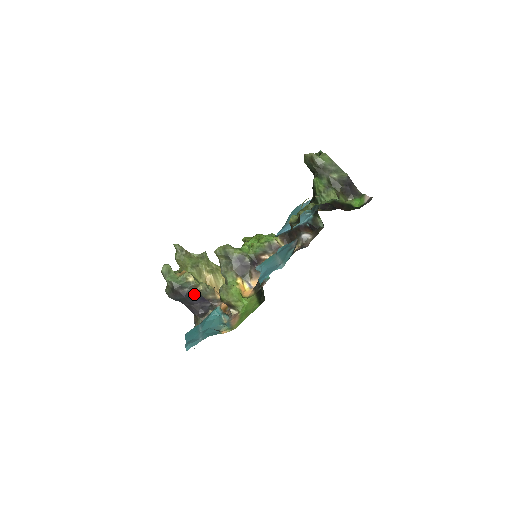
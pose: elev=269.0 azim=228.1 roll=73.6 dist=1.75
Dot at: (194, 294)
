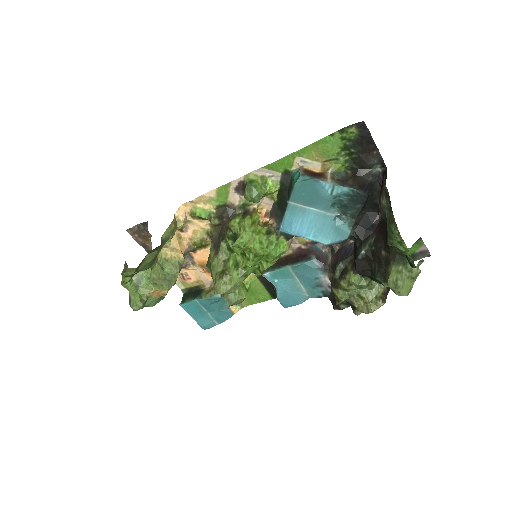
Dot at: occluded
